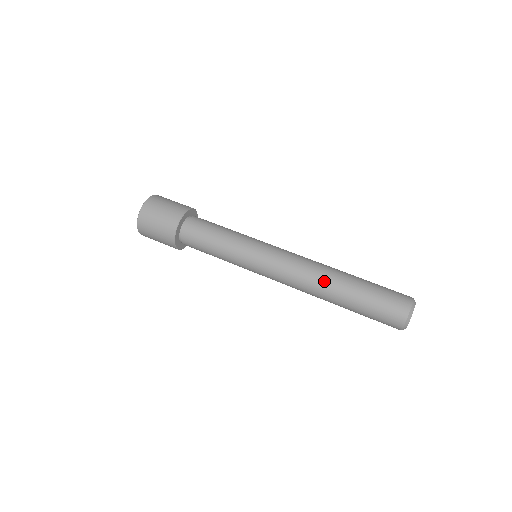
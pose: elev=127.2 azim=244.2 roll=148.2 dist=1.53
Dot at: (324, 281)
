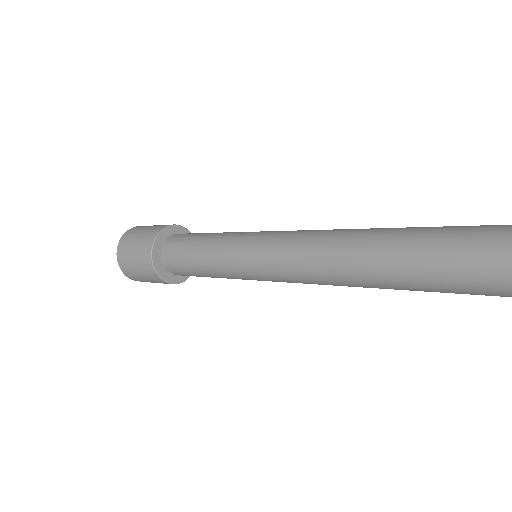
Dot at: (344, 256)
